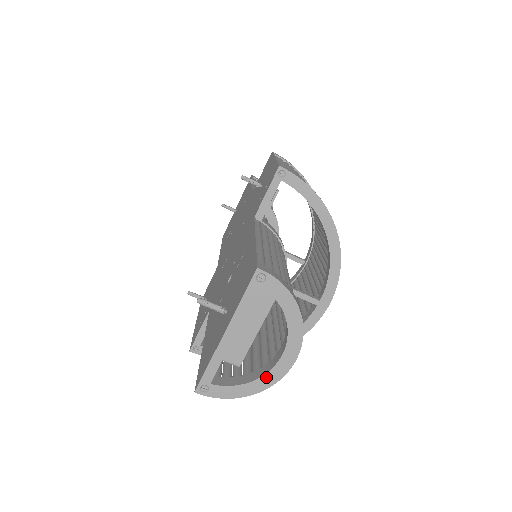
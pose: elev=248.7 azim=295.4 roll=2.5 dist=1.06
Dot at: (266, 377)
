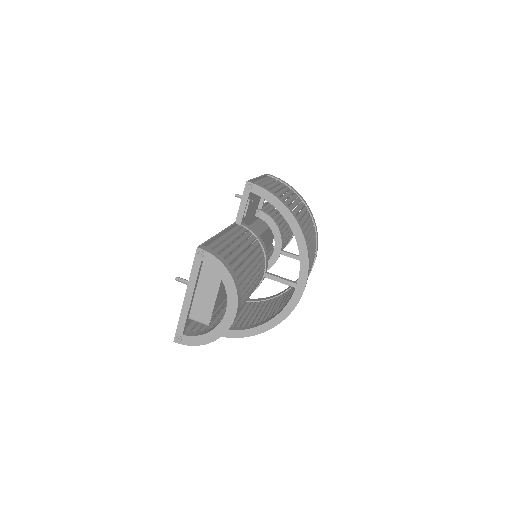
Dot at: (218, 328)
